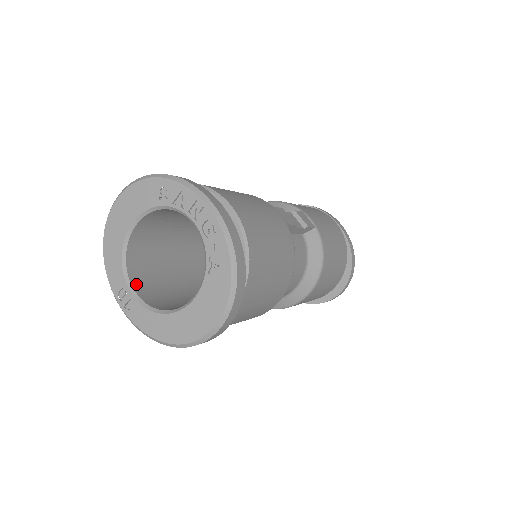
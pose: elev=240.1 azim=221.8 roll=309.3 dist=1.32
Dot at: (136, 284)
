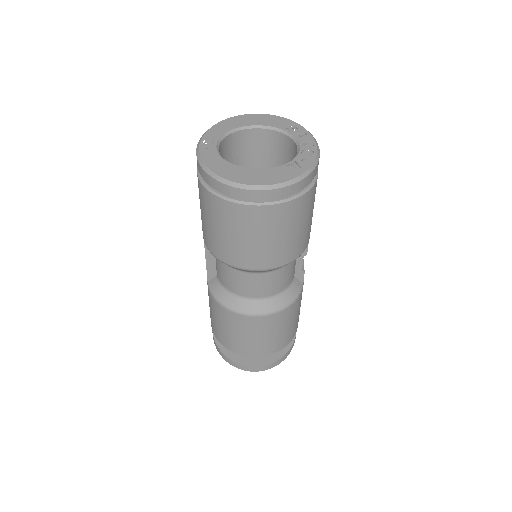
Dot at: (220, 148)
